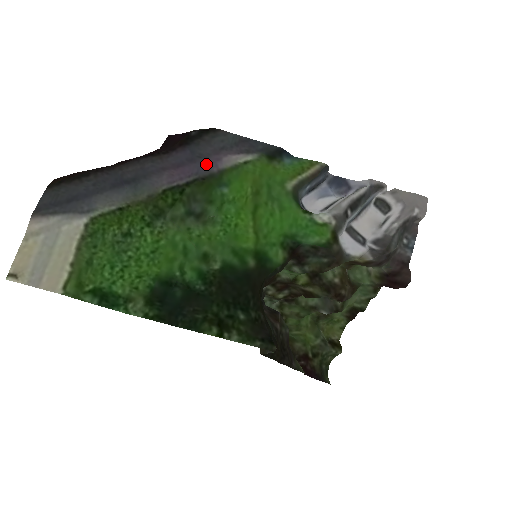
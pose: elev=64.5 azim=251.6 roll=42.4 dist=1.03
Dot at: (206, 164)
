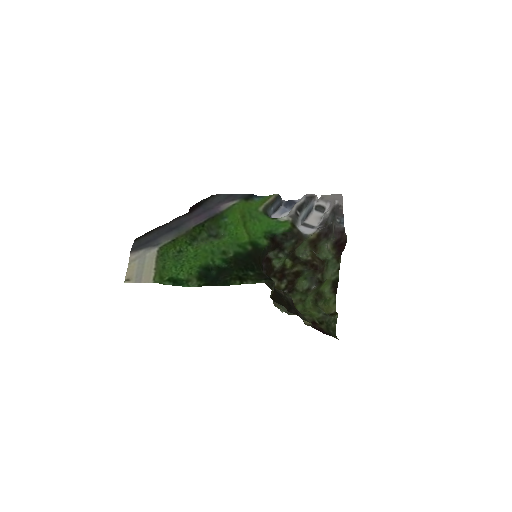
Dot at: (213, 211)
